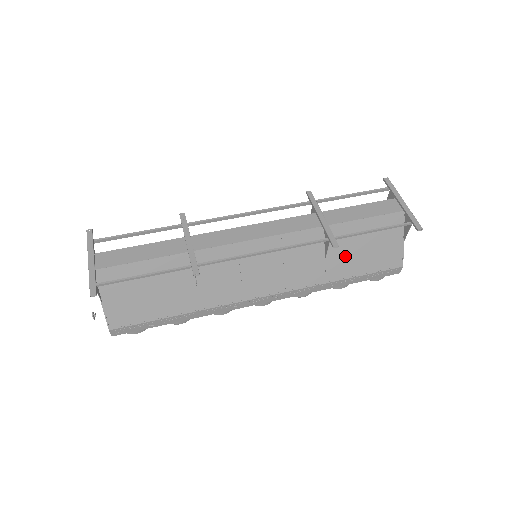
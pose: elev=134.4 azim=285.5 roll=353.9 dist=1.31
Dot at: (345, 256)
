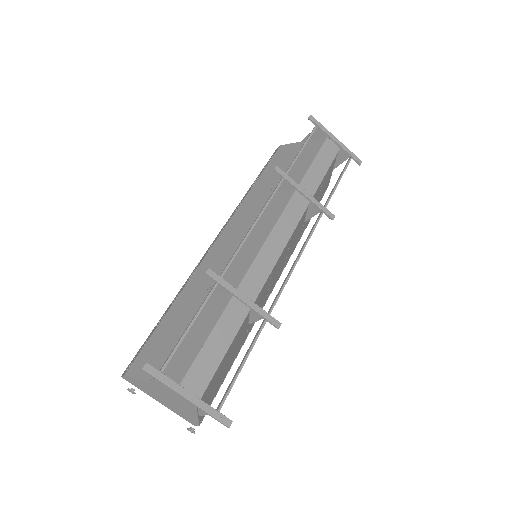
Dot at: occluded
